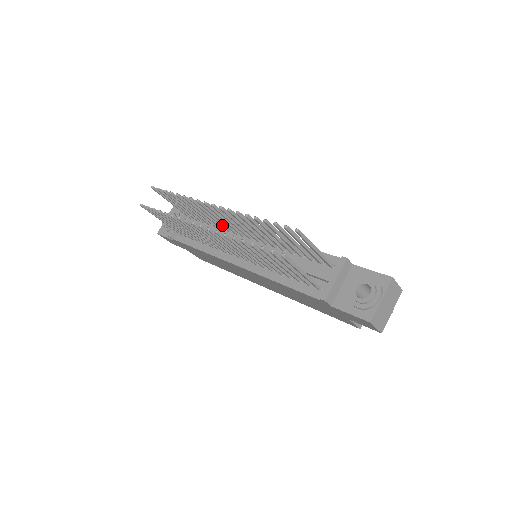
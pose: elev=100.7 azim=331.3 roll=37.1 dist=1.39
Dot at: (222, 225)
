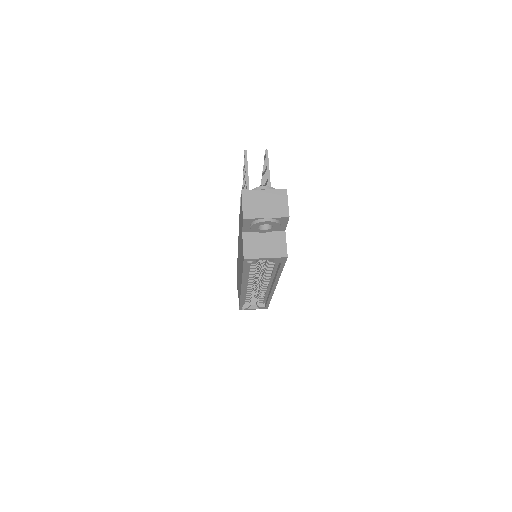
Dot at: occluded
